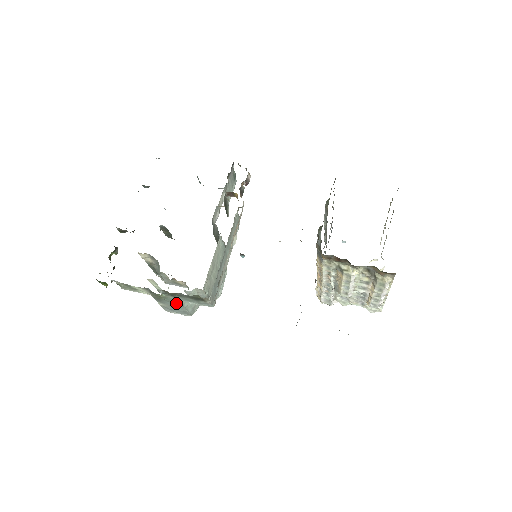
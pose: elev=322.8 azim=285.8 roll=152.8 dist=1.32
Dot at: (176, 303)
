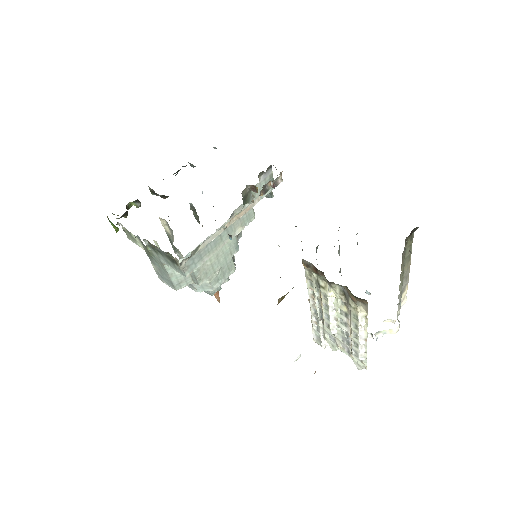
Dot at: (161, 265)
